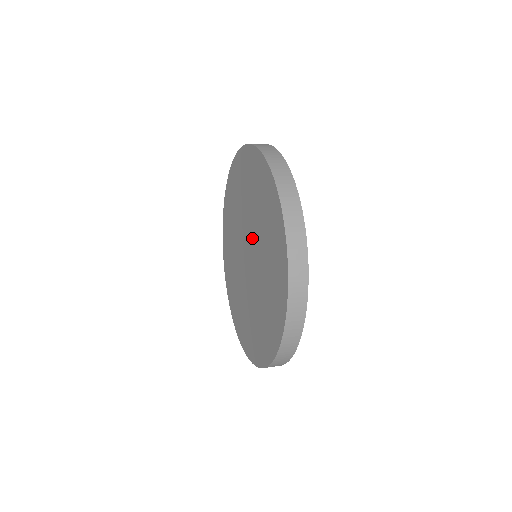
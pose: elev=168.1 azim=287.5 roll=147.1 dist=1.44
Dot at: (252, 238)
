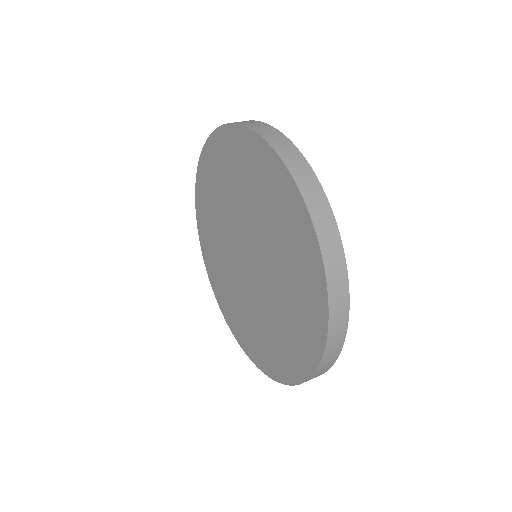
Dot at: (248, 232)
